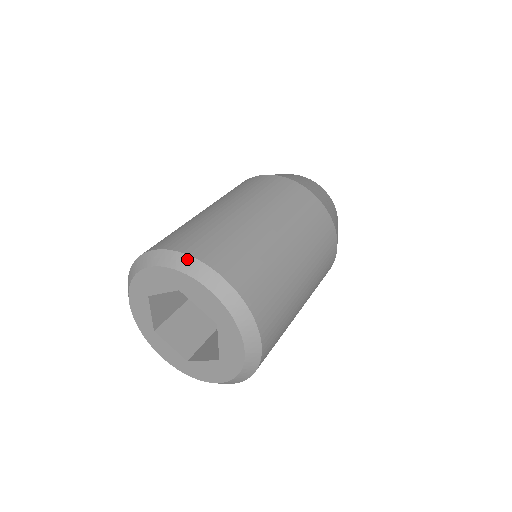
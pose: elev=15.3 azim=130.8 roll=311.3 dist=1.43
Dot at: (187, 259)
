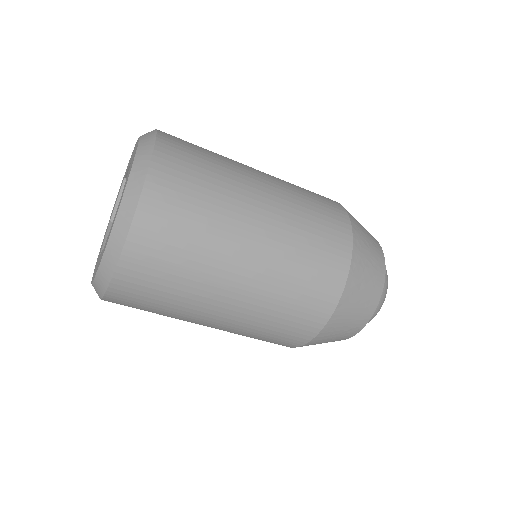
Dot at: occluded
